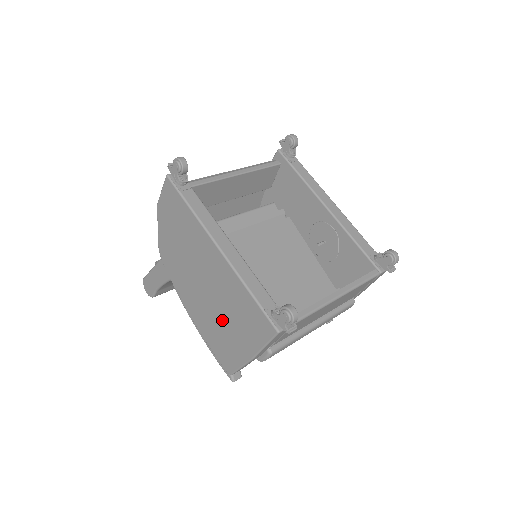
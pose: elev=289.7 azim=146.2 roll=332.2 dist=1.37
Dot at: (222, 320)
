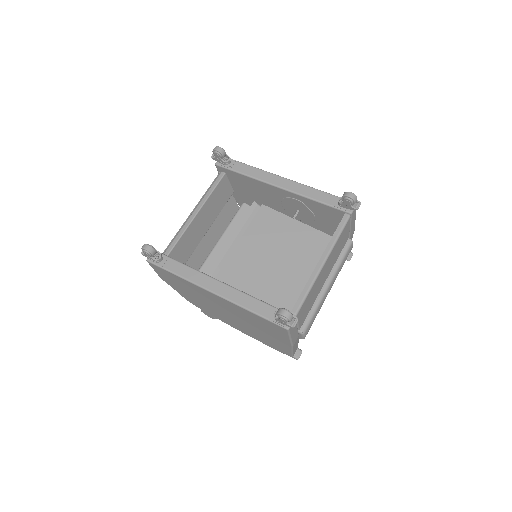
Dot at: (256, 330)
